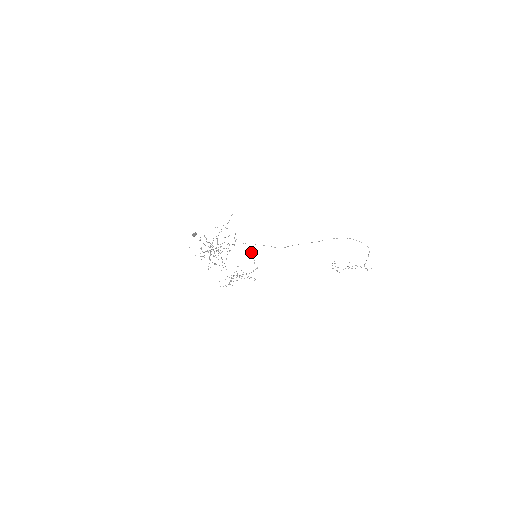
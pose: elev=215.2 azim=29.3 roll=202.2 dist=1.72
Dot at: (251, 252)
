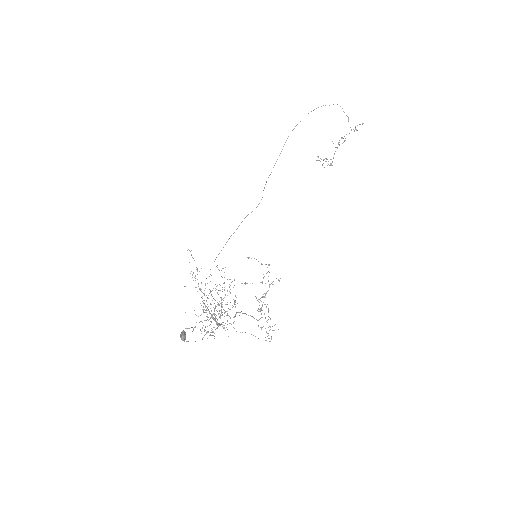
Dot at: occluded
